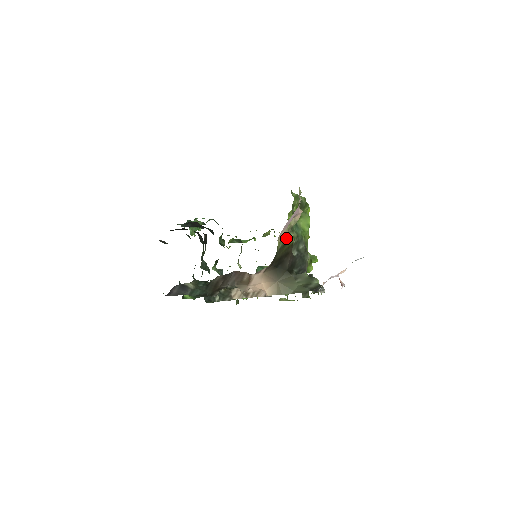
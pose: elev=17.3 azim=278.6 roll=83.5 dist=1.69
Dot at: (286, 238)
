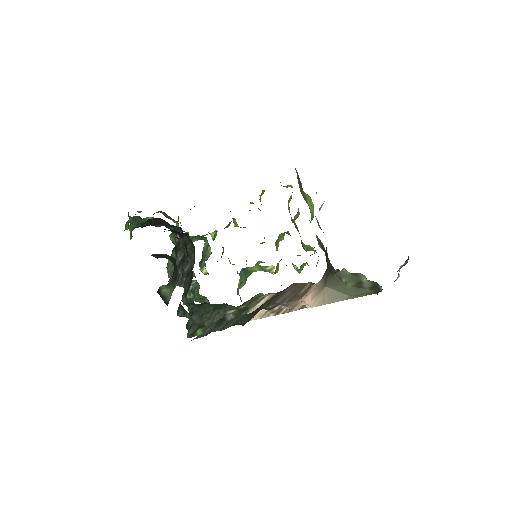
Dot at: occluded
